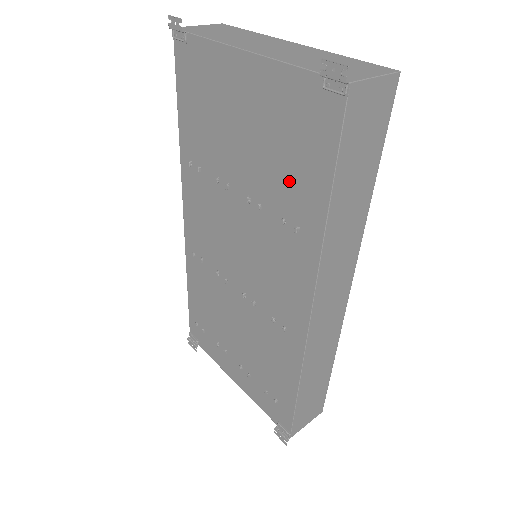
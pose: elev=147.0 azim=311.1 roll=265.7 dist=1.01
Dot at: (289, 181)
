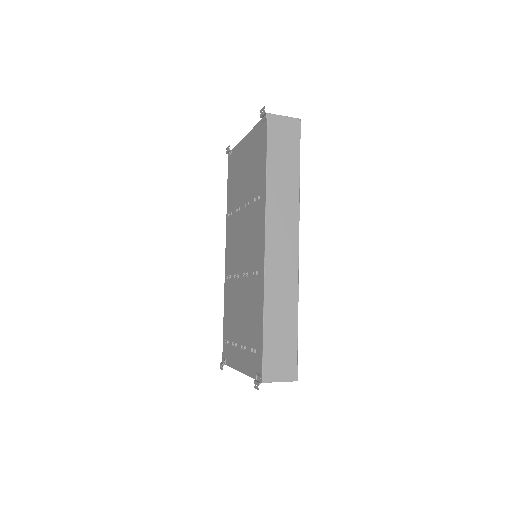
Dot at: (256, 176)
